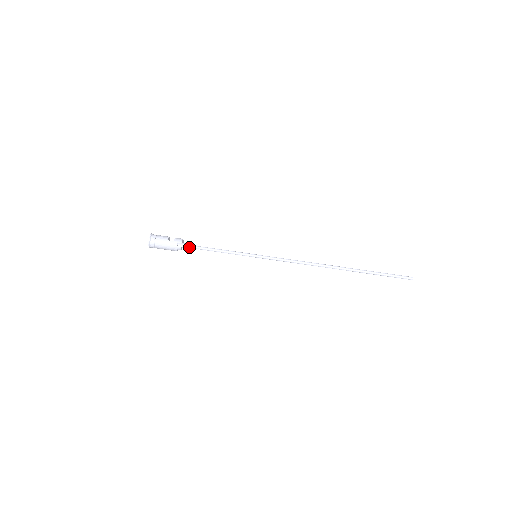
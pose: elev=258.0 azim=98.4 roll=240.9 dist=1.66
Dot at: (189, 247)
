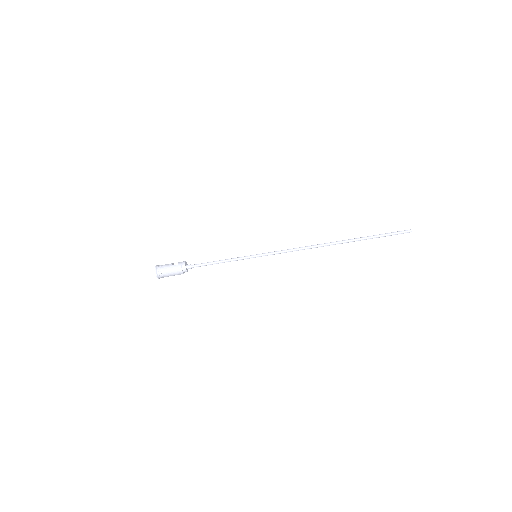
Dot at: (193, 267)
